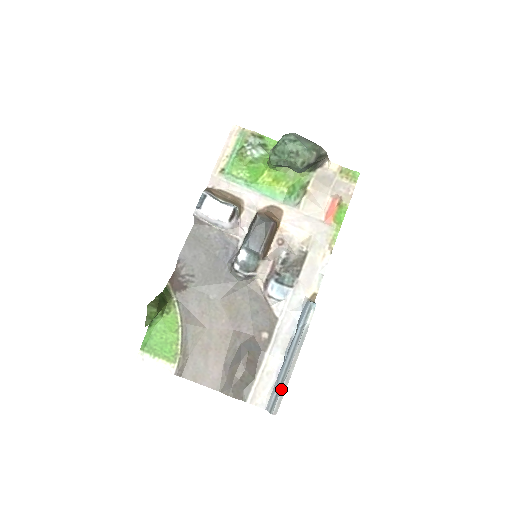
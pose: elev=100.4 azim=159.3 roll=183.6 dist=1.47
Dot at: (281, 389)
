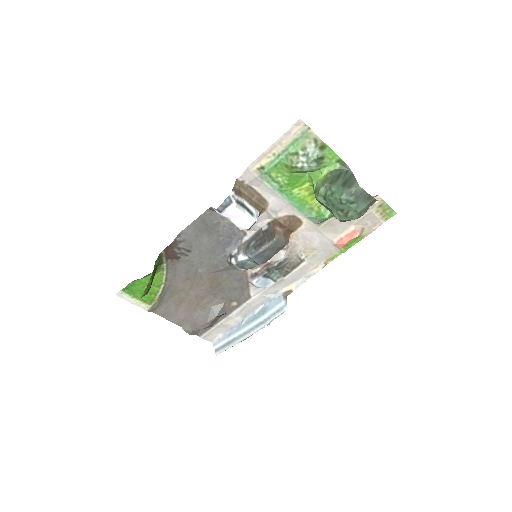
Dot at: (230, 347)
